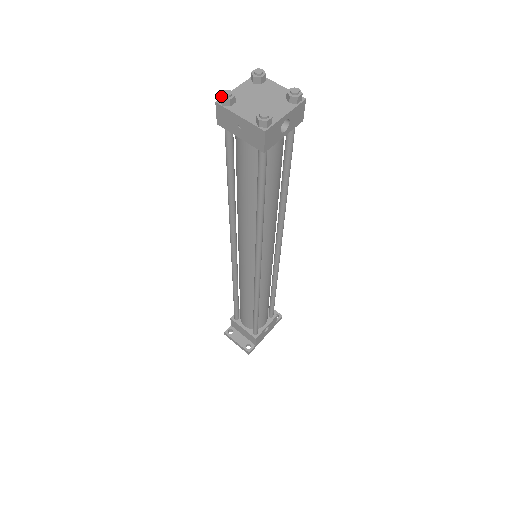
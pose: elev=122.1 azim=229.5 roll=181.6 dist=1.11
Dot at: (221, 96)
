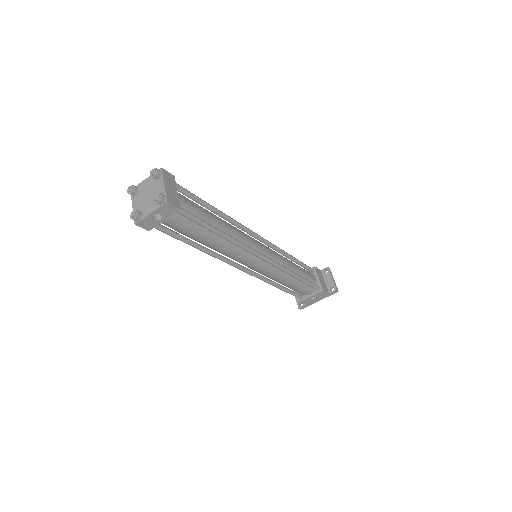
Dot at: (128, 190)
